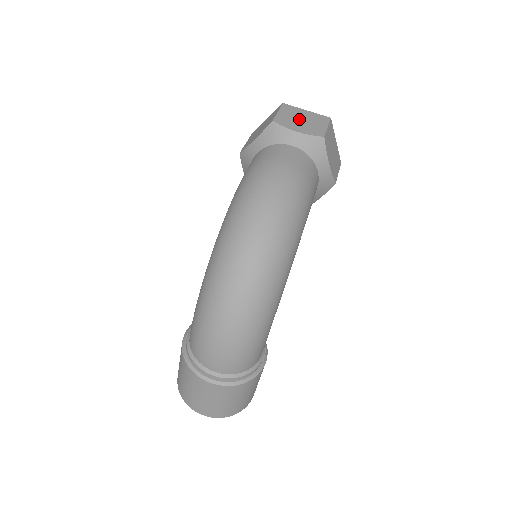
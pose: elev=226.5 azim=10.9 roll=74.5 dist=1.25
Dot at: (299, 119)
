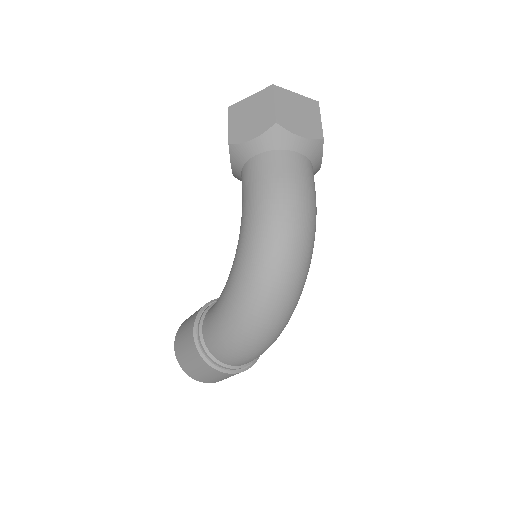
Dot at: (296, 112)
